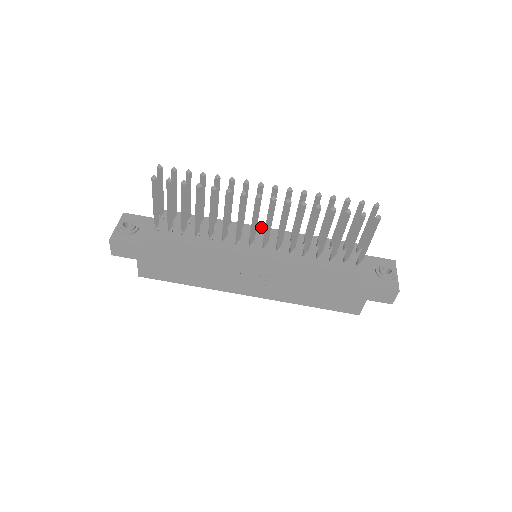
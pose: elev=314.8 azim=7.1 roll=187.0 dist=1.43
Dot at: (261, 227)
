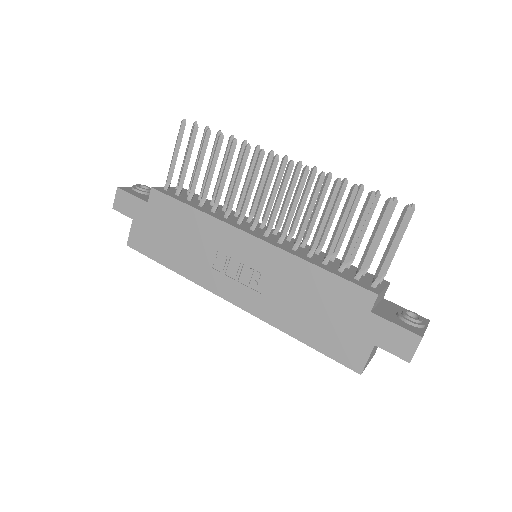
Dot at: occluded
